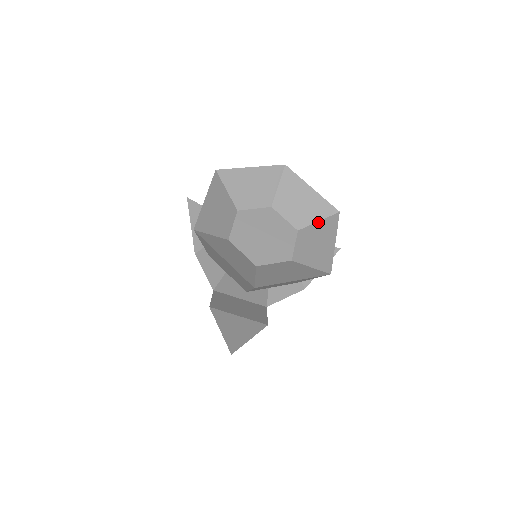
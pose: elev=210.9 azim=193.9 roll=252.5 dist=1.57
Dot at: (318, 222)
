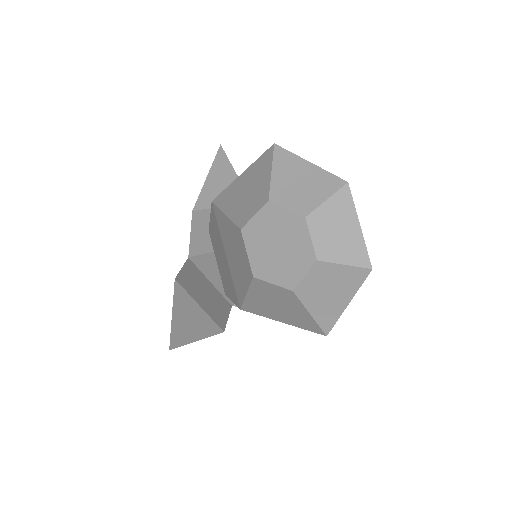
Dot at: (344, 265)
